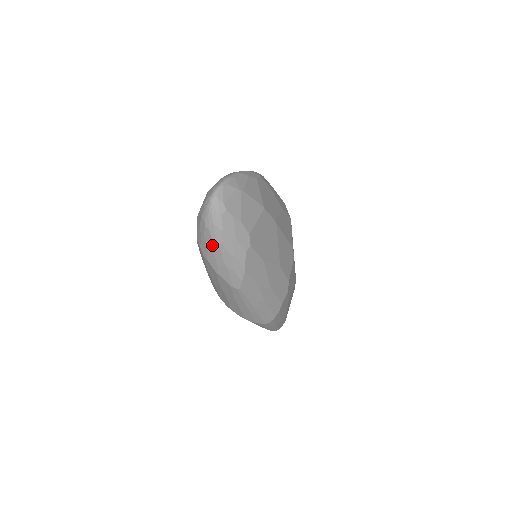
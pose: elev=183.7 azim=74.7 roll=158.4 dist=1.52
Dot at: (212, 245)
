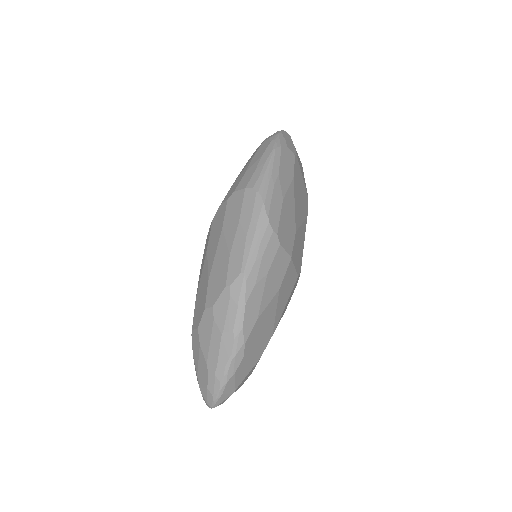
Dot at: occluded
